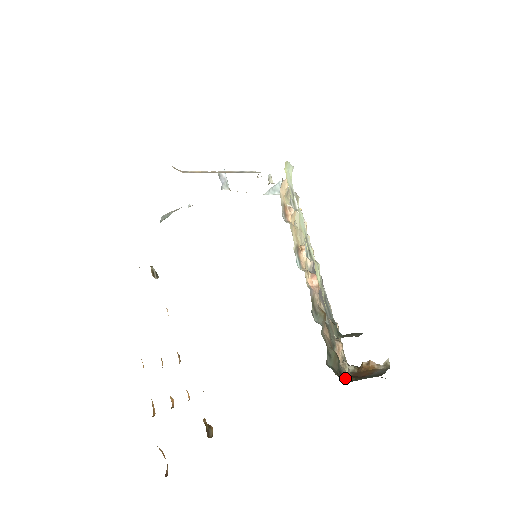
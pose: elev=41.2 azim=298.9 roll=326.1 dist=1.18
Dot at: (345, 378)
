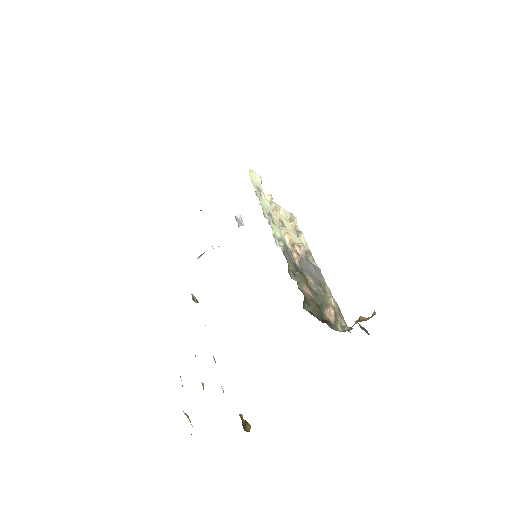
Dot at: (326, 322)
